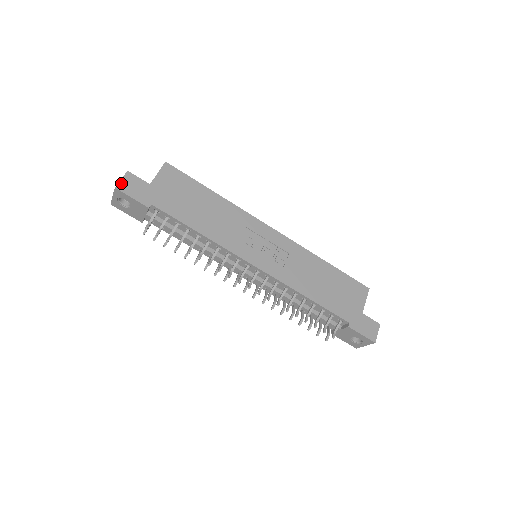
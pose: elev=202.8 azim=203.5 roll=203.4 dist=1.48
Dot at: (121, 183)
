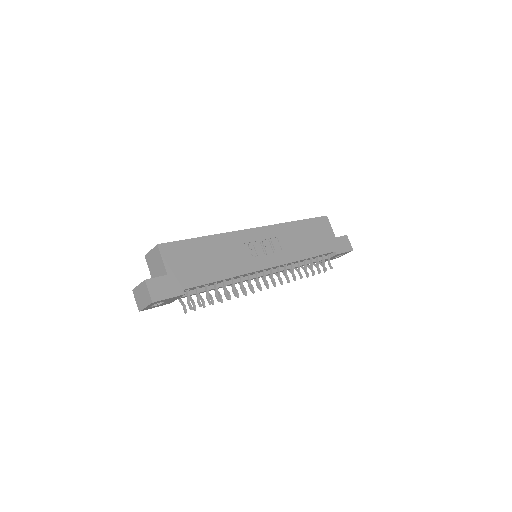
Dot at: (152, 295)
